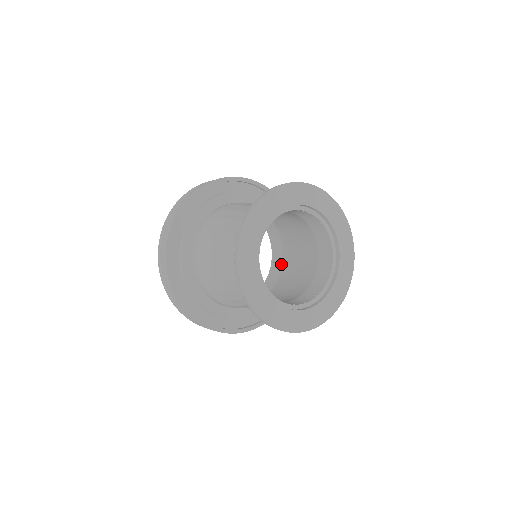
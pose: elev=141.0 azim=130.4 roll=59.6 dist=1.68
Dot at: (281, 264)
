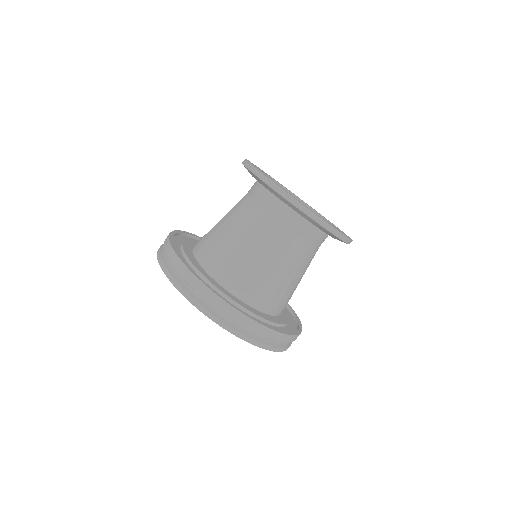
Dot at: occluded
